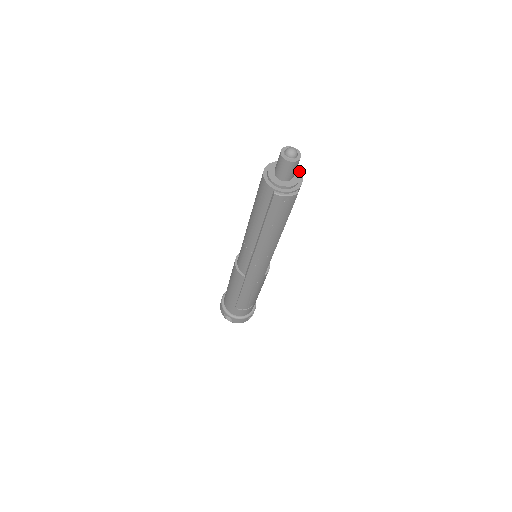
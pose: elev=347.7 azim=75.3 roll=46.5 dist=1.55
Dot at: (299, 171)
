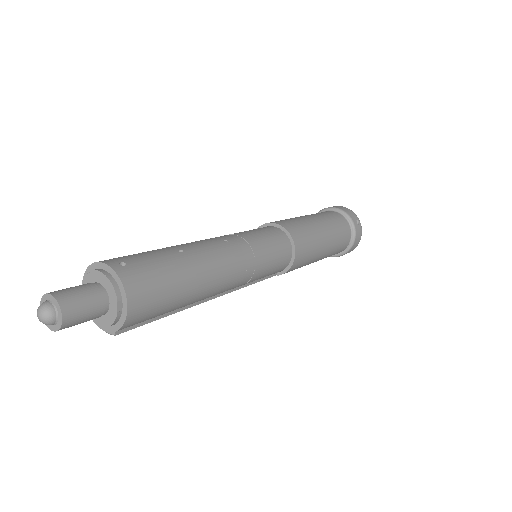
Dot at: (126, 305)
